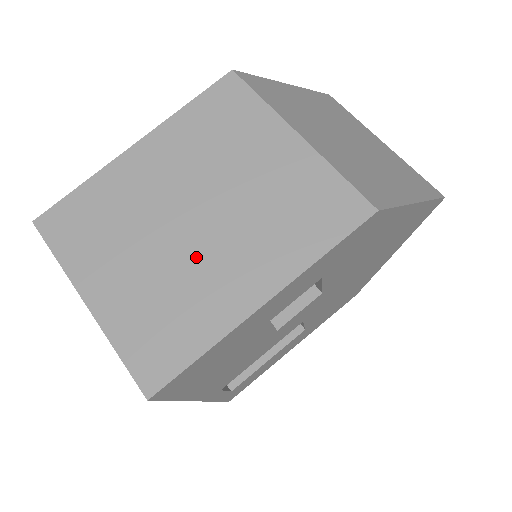
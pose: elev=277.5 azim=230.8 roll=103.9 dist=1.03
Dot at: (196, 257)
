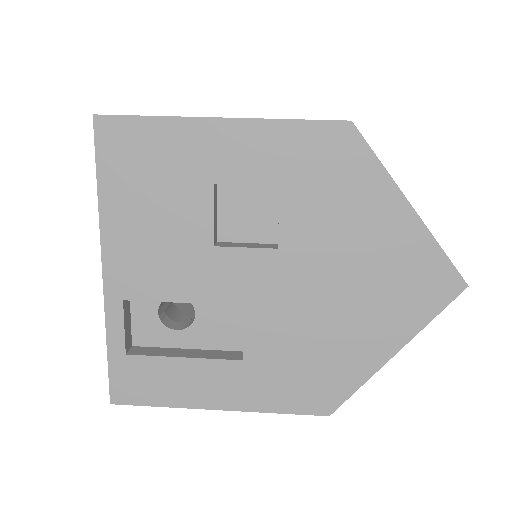
Dot at: occluded
